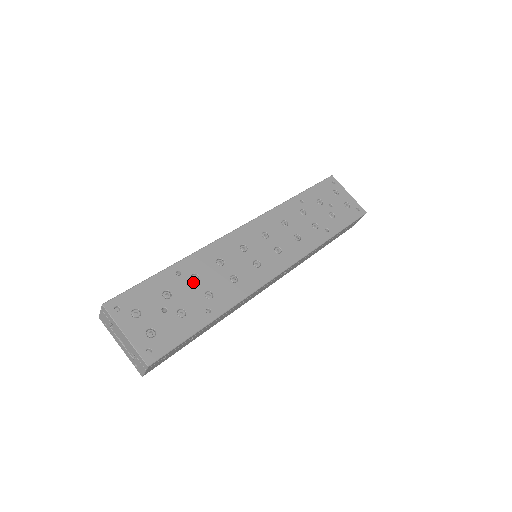
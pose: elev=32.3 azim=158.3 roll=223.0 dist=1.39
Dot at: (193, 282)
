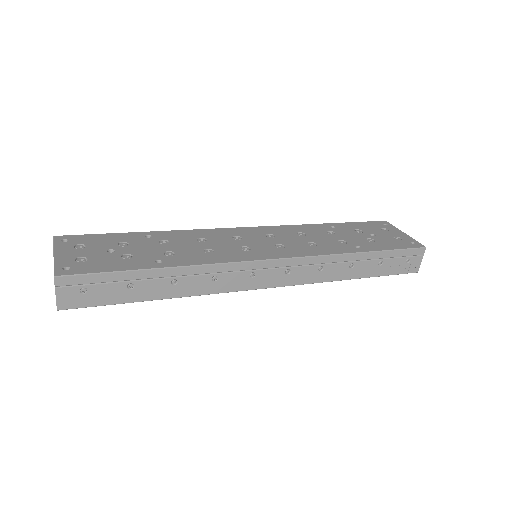
Dot at: (159, 243)
